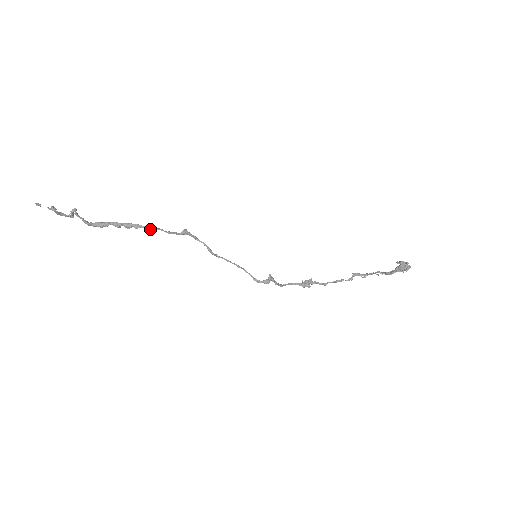
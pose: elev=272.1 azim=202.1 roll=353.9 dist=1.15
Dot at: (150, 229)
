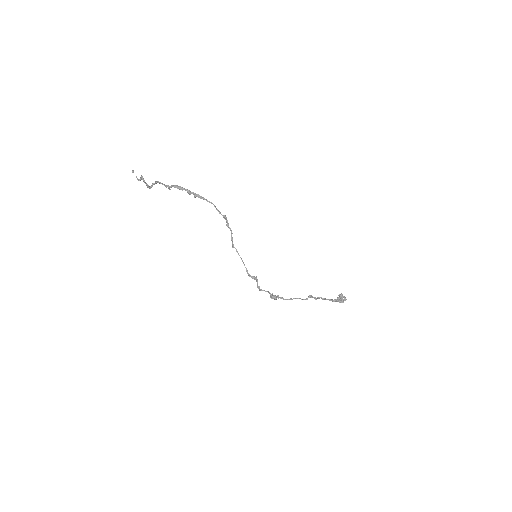
Dot at: (209, 202)
